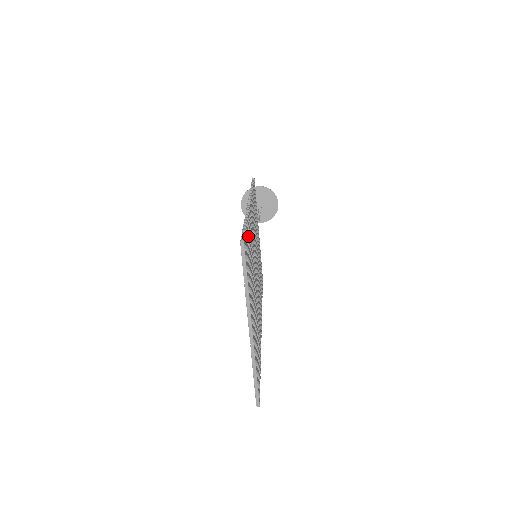
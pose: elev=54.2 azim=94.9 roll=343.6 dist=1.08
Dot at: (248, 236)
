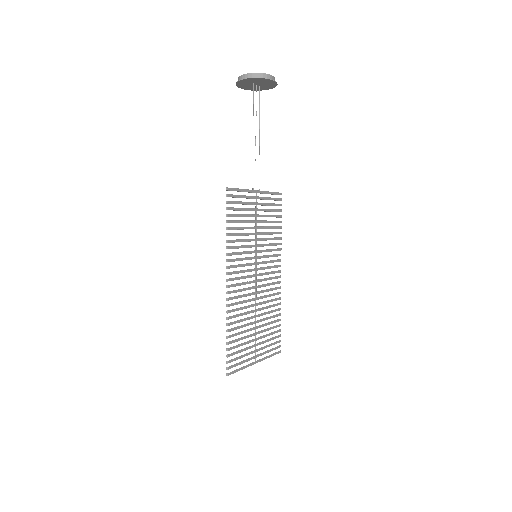
Dot at: occluded
